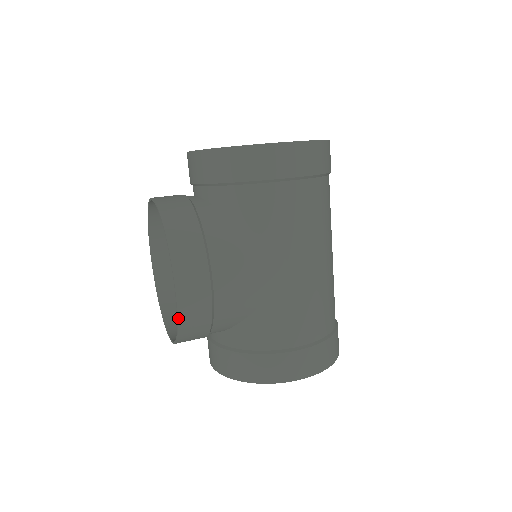
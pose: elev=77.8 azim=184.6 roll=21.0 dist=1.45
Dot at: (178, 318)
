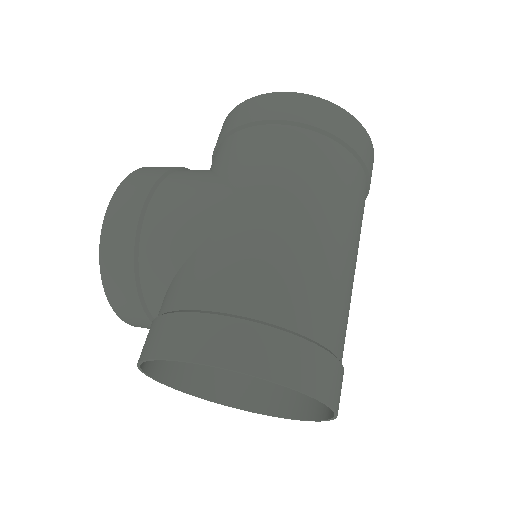
Dot at: (101, 235)
